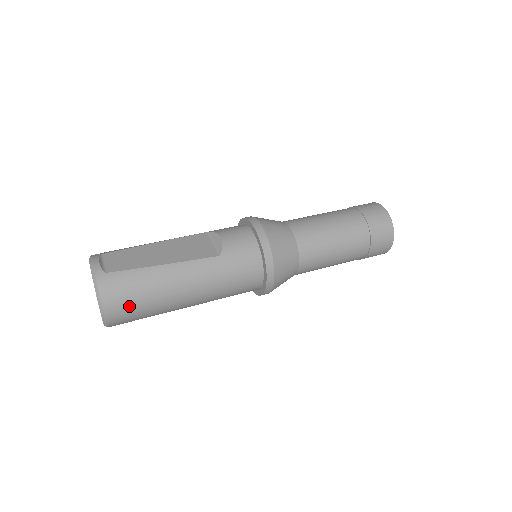
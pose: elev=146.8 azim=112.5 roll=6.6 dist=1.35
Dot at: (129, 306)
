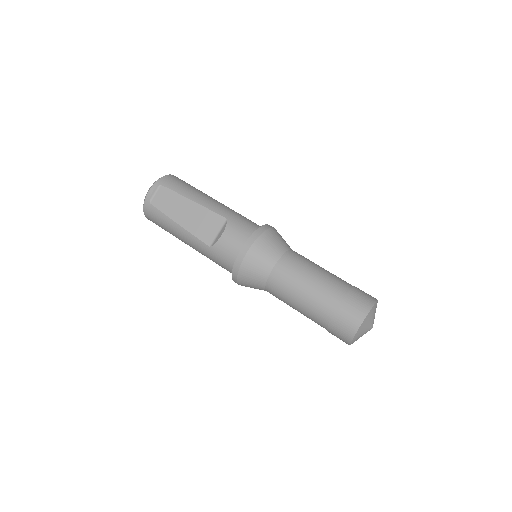
Dot at: (159, 226)
